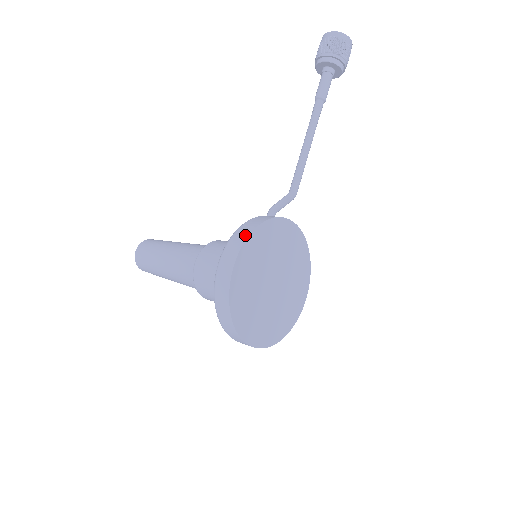
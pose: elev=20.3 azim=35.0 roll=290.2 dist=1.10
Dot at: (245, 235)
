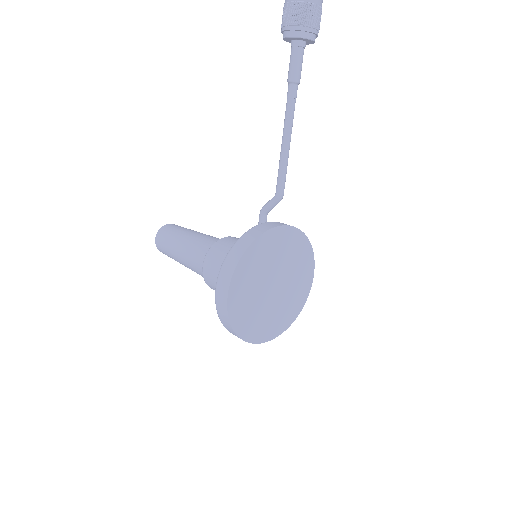
Dot at: (233, 265)
